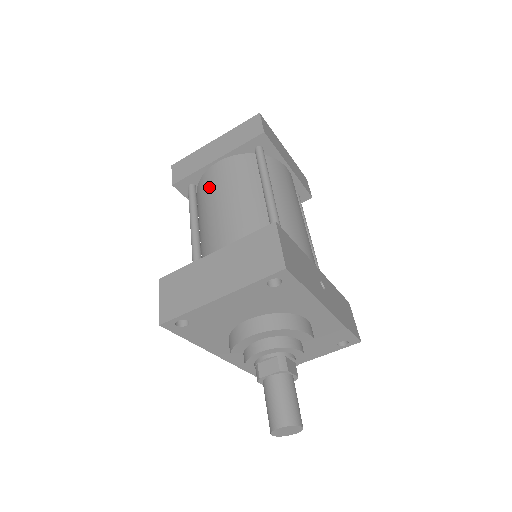
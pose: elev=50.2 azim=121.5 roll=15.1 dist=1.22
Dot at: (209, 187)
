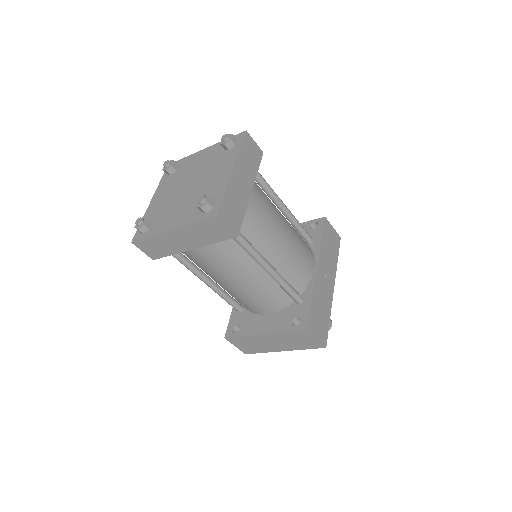
Dot at: (200, 264)
